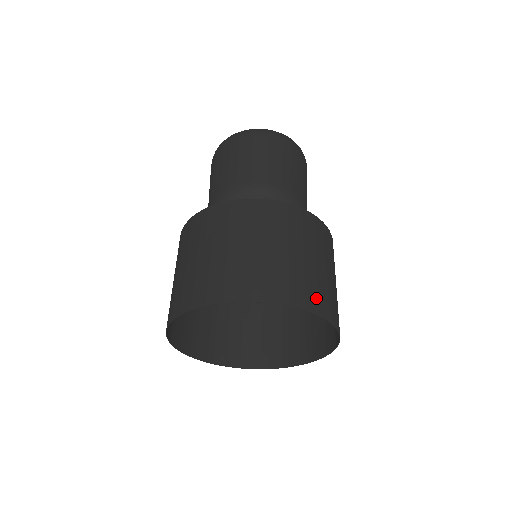
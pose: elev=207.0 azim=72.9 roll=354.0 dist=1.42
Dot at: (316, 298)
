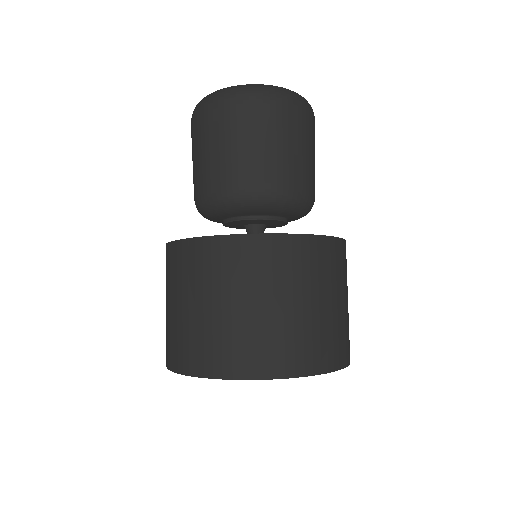
Dot at: (345, 348)
